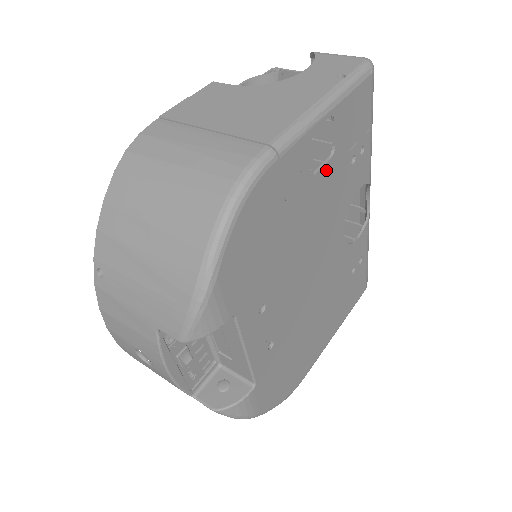
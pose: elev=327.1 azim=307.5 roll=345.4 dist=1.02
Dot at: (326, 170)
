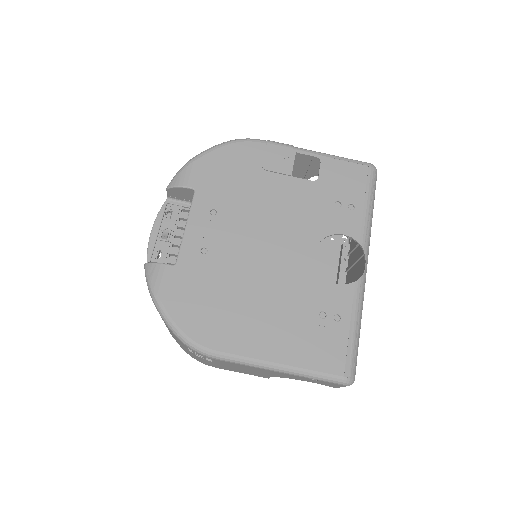
Dot at: (305, 184)
